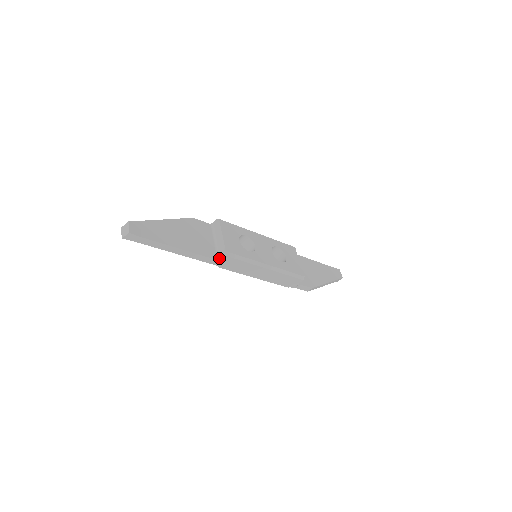
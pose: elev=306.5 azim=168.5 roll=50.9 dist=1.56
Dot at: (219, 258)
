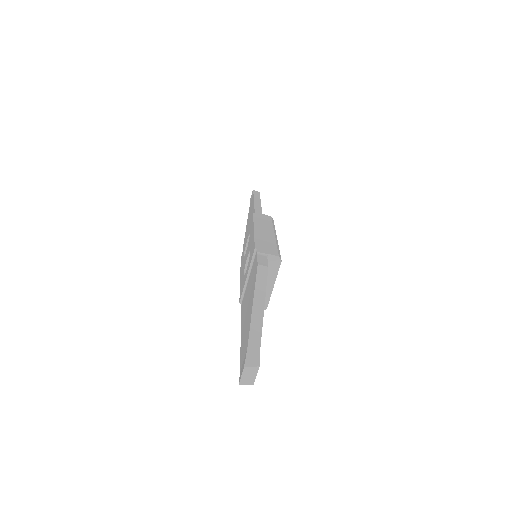
Dot at: occluded
